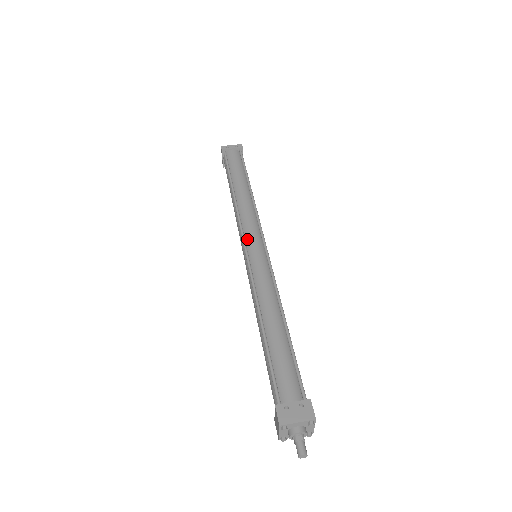
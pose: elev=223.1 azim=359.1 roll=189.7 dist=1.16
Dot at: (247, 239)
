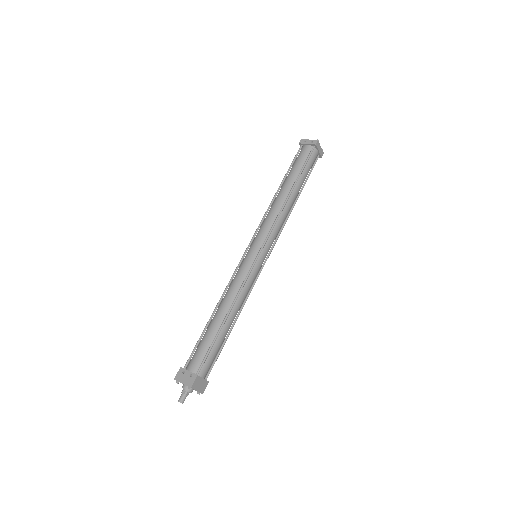
Dot at: (254, 241)
